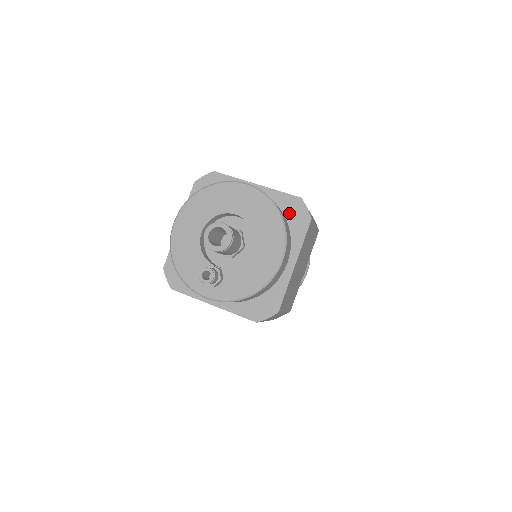
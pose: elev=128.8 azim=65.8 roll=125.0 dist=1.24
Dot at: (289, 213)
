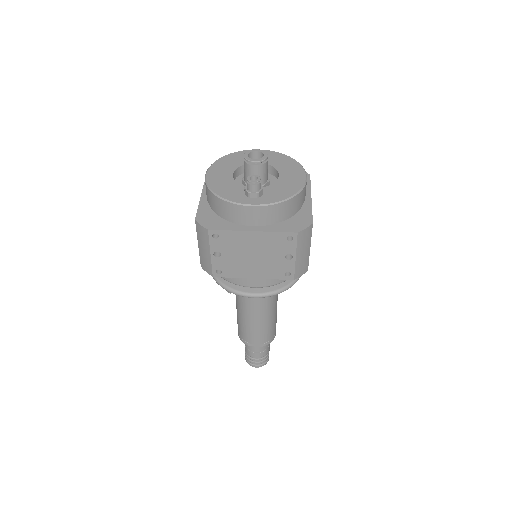
Dot at: occluded
